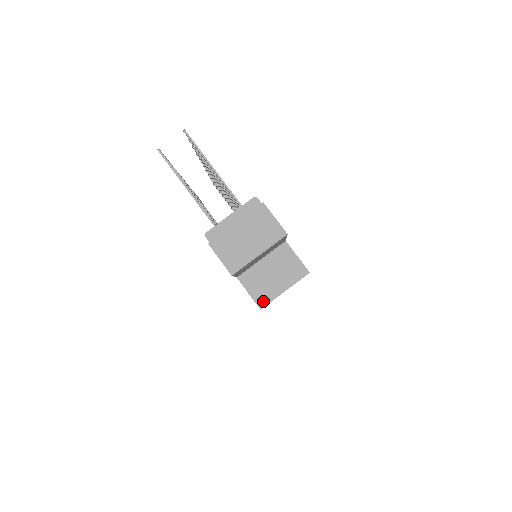
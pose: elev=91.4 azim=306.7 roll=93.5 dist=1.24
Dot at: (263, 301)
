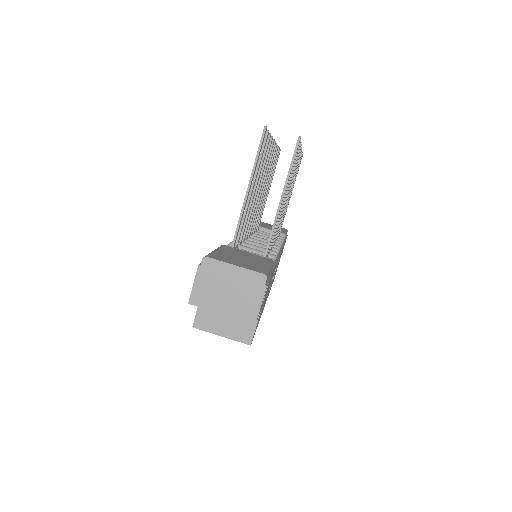
Dot at: (200, 325)
